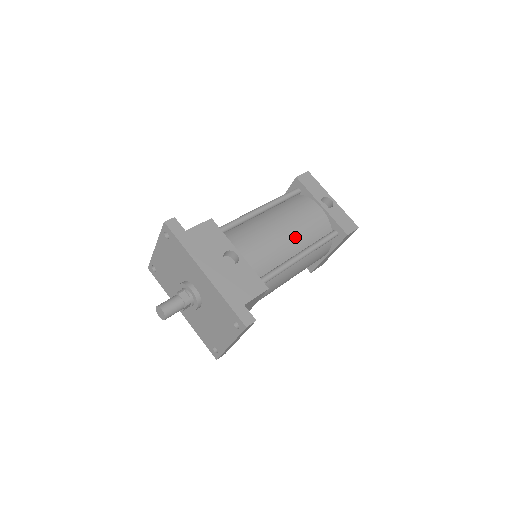
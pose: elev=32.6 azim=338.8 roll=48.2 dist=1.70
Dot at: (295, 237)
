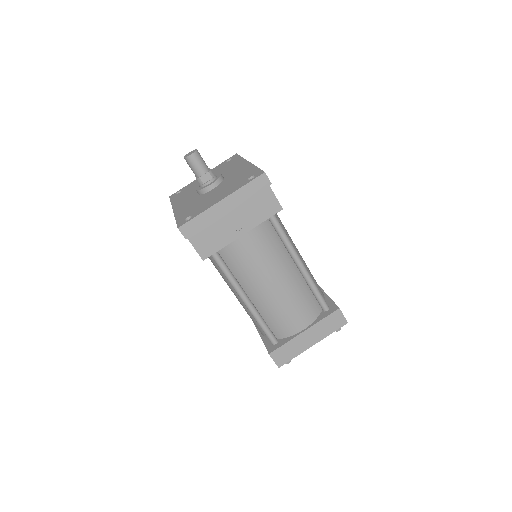
Dot at: (302, 259)
